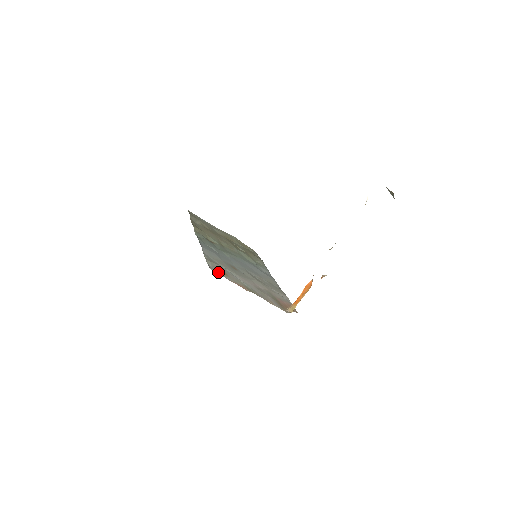
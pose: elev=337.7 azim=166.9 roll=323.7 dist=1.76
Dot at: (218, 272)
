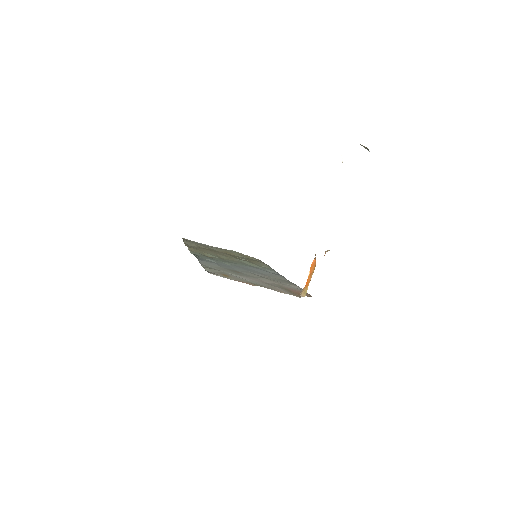
Dot at: (218, 275)
